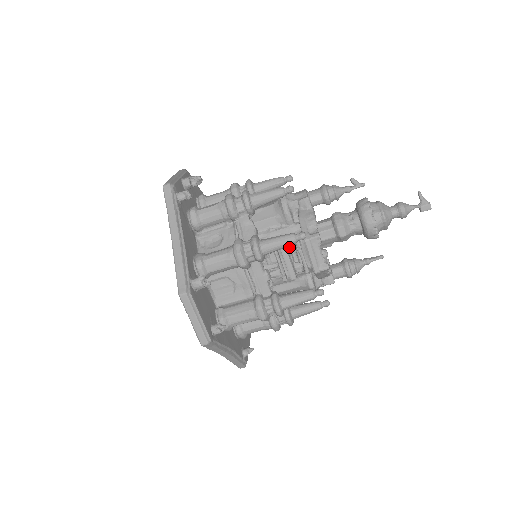
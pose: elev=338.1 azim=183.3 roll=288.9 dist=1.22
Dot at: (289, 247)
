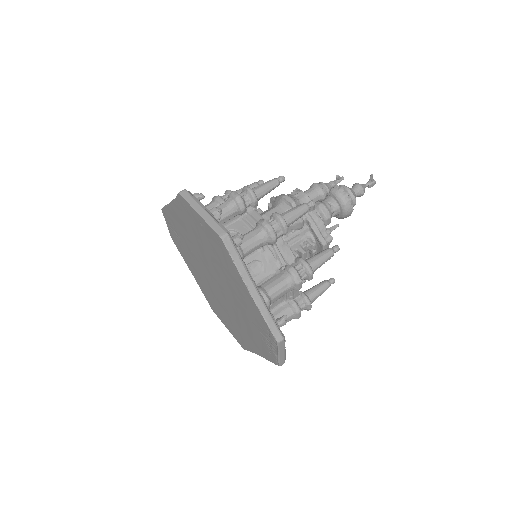
Dot at: occluded
